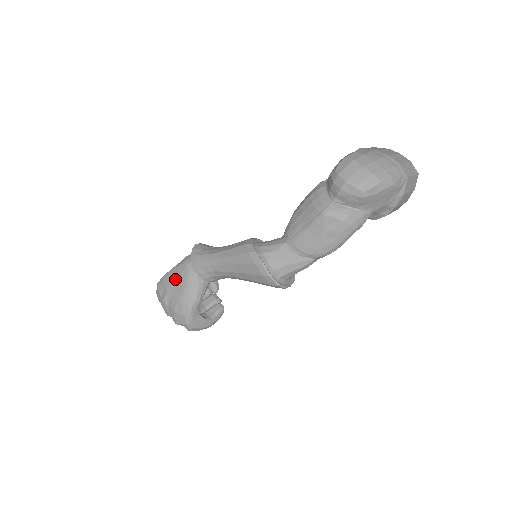
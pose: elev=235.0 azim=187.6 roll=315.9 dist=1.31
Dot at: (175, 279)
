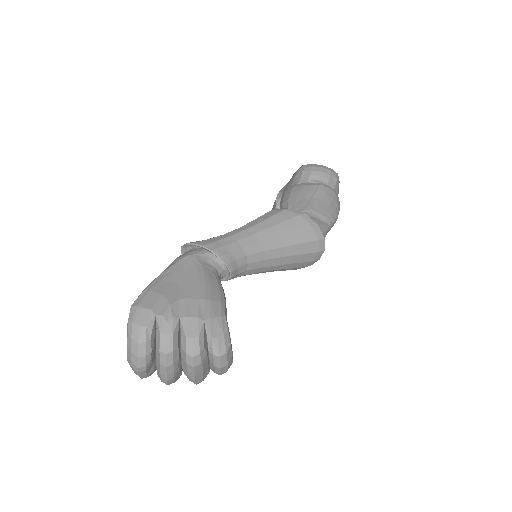
Dot at: (178, 279)
